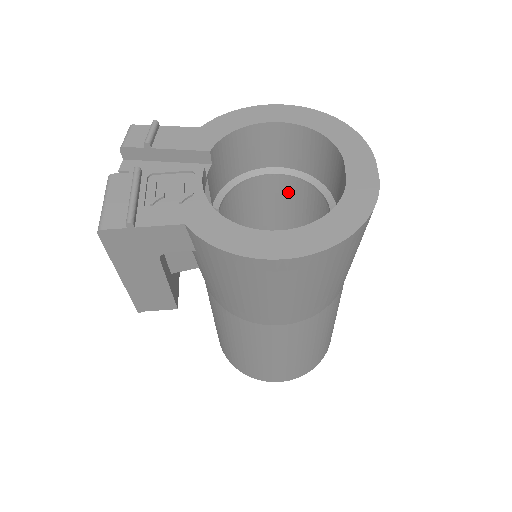
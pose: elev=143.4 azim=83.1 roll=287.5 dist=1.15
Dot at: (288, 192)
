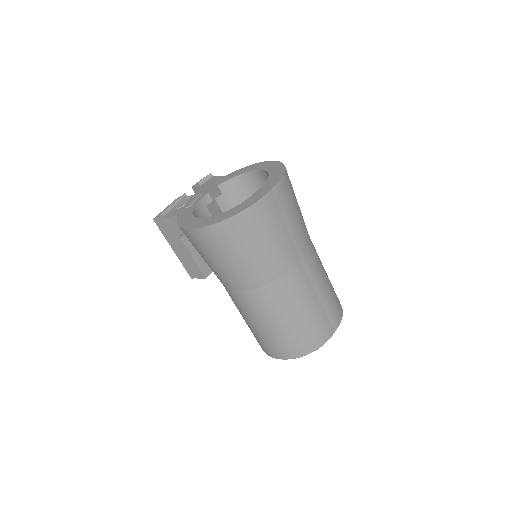
Dot at: occluded
